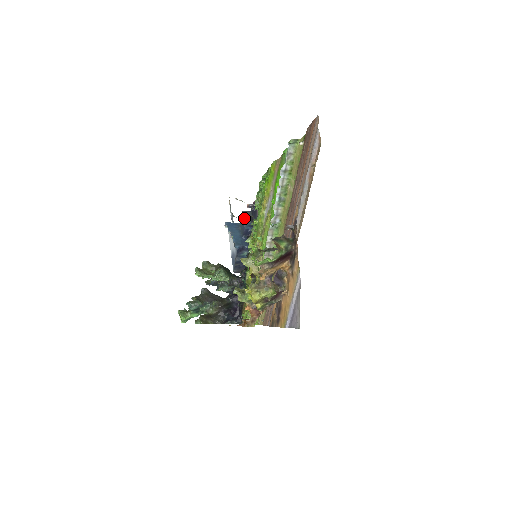
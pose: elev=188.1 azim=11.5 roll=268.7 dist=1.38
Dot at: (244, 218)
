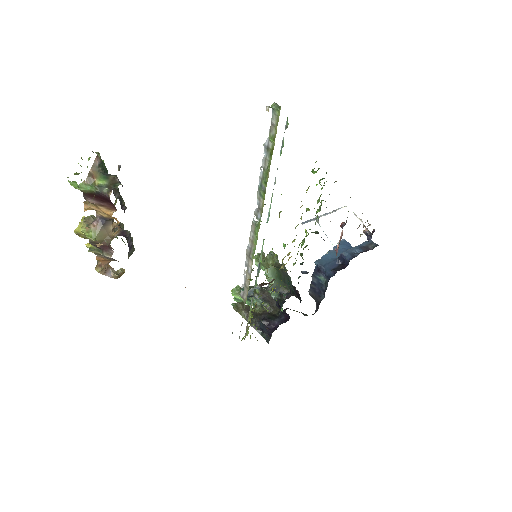
Dot at: (359, 245)
